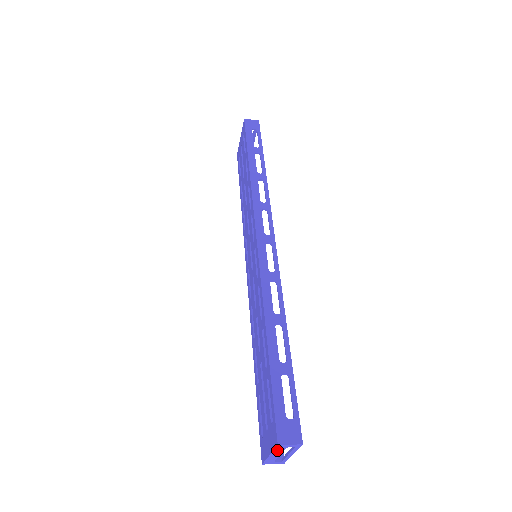
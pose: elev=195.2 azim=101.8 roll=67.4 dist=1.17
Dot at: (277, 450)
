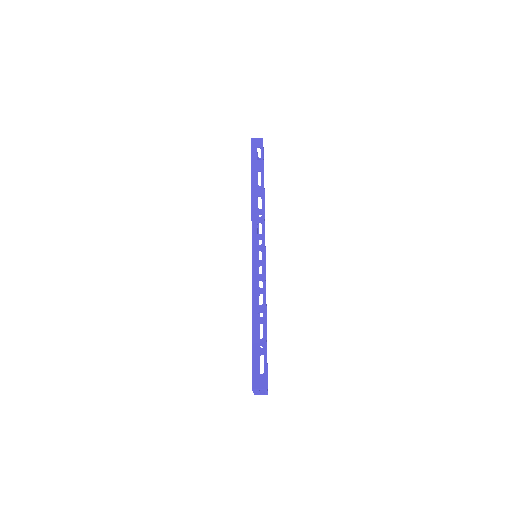
Dot at: (255, 390)
